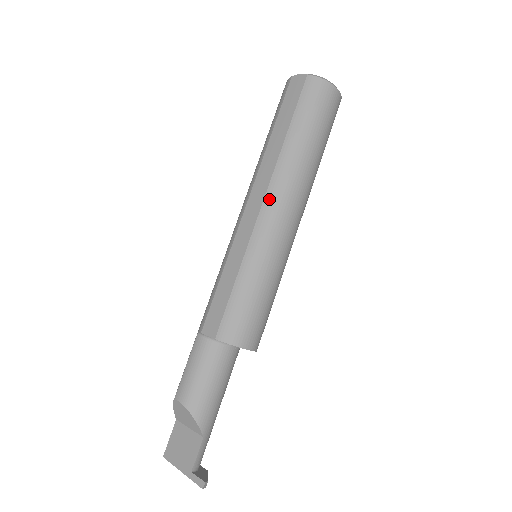
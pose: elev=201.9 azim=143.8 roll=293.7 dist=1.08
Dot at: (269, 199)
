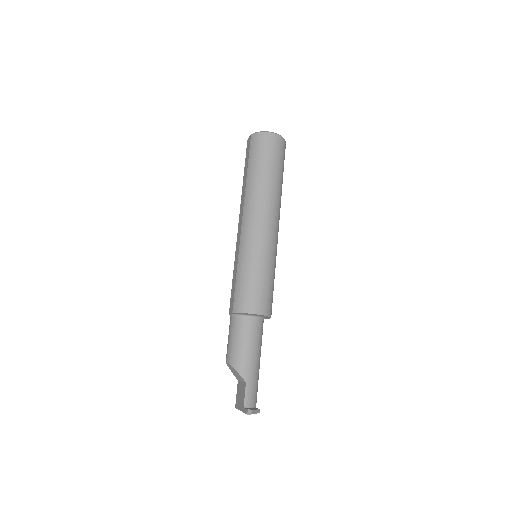
Dot at: (244, 216)
